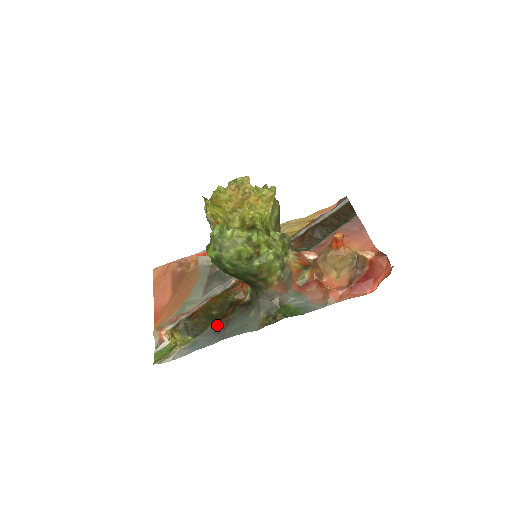
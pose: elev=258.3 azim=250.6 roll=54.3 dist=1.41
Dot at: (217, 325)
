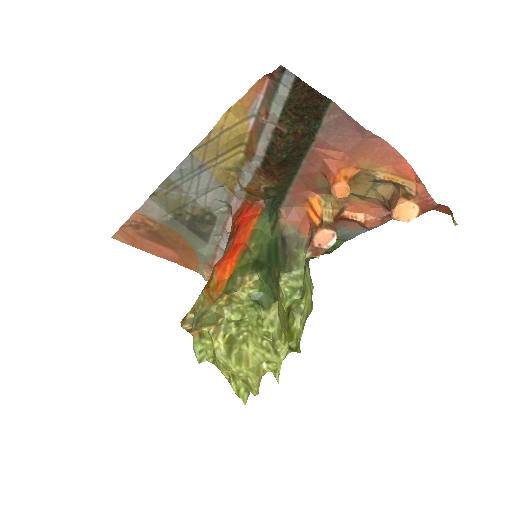
Dot at: occluded
